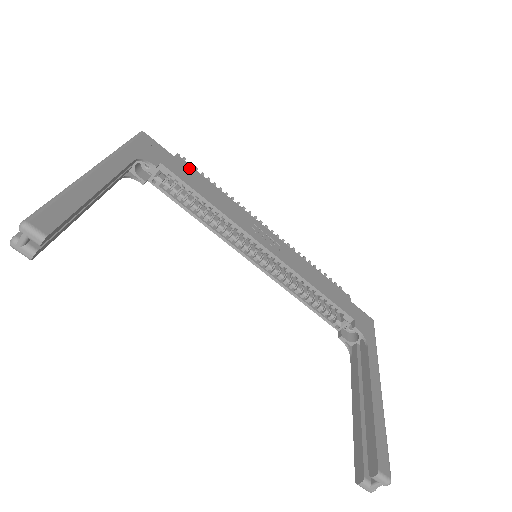
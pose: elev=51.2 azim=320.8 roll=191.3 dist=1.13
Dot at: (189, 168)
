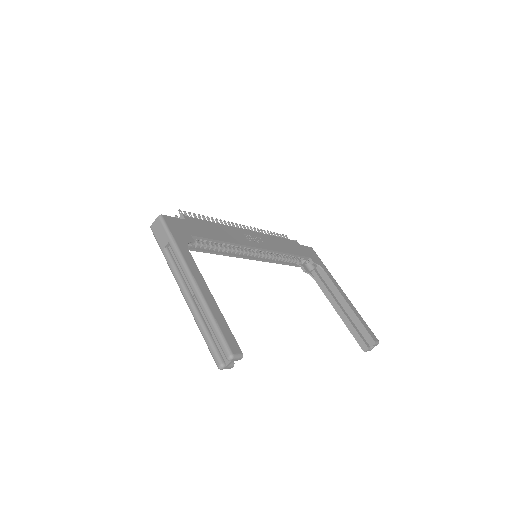
Dot at: (196, 221)
